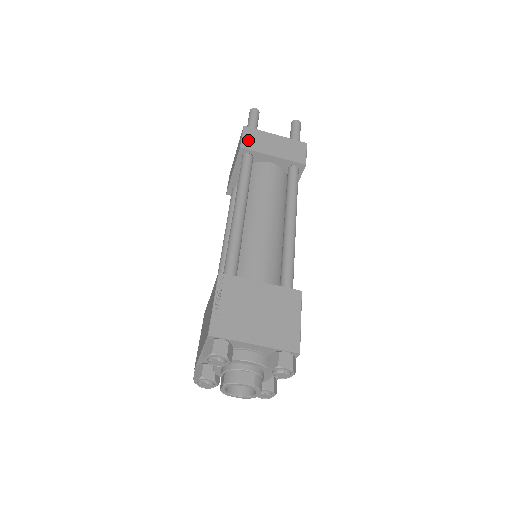
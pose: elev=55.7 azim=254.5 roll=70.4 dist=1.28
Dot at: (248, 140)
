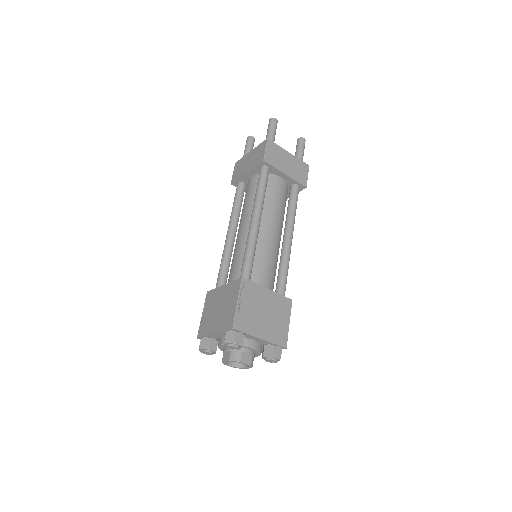
Dot at: (270, 154)
